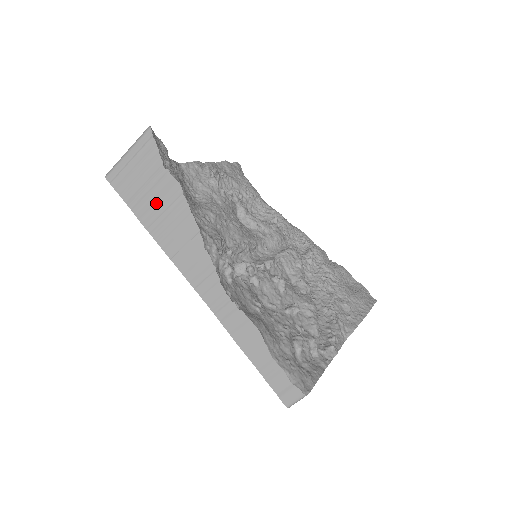
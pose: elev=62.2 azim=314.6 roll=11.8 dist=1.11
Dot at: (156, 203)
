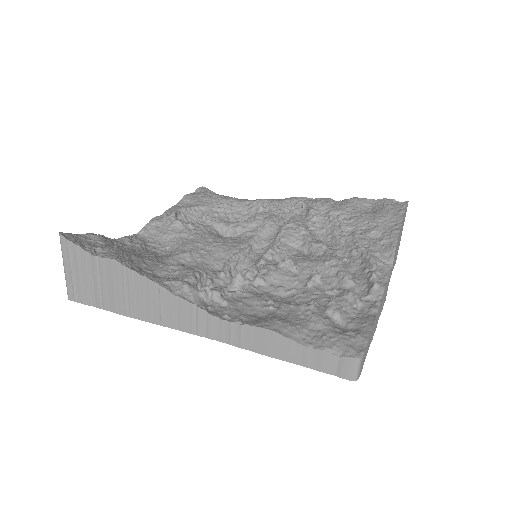
Dot at: (113, 289)
